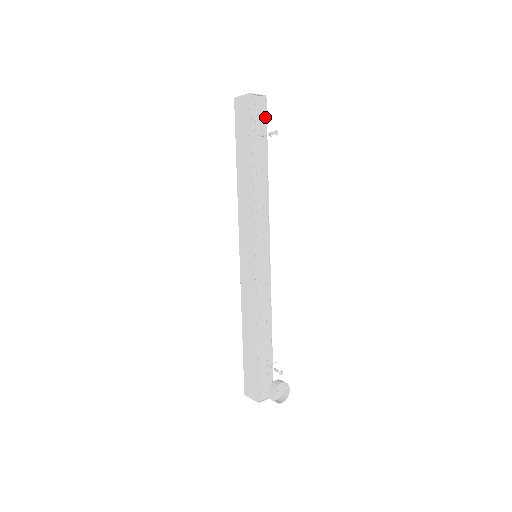
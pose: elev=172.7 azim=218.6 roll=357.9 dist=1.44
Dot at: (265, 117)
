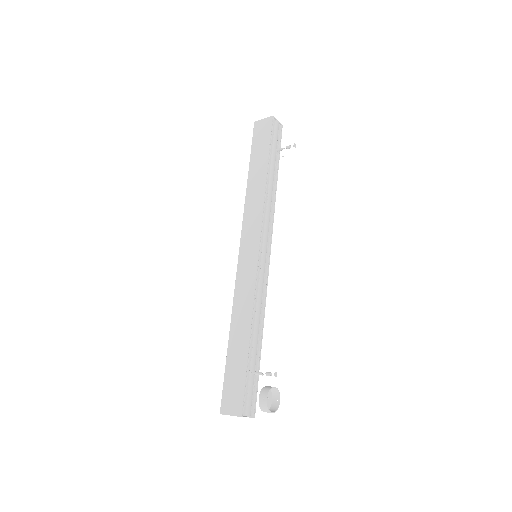
Dot at: (279, 141)
